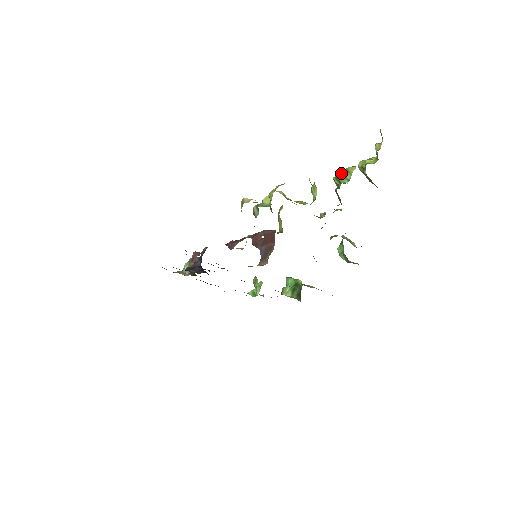
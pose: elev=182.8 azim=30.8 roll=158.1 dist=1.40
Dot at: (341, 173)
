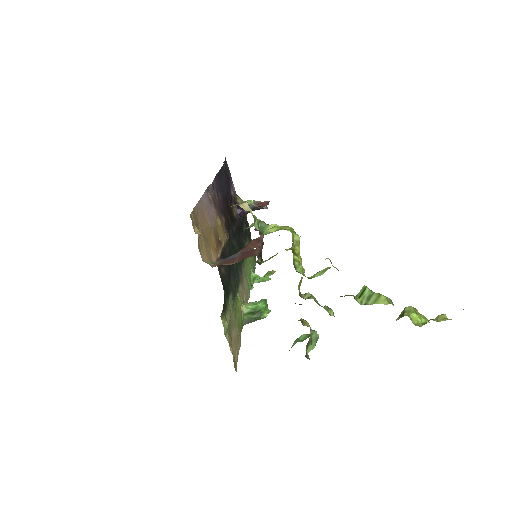
Dot at: occluded
